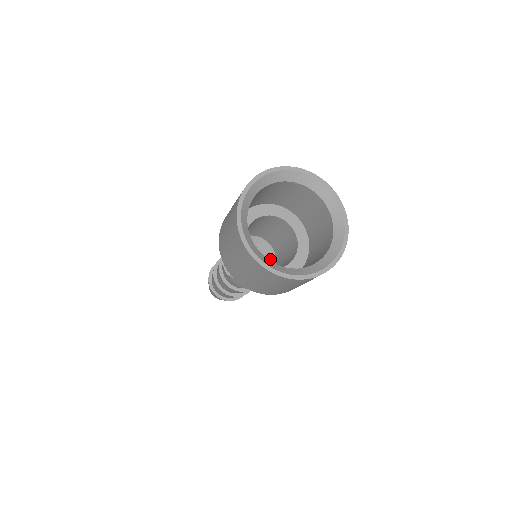
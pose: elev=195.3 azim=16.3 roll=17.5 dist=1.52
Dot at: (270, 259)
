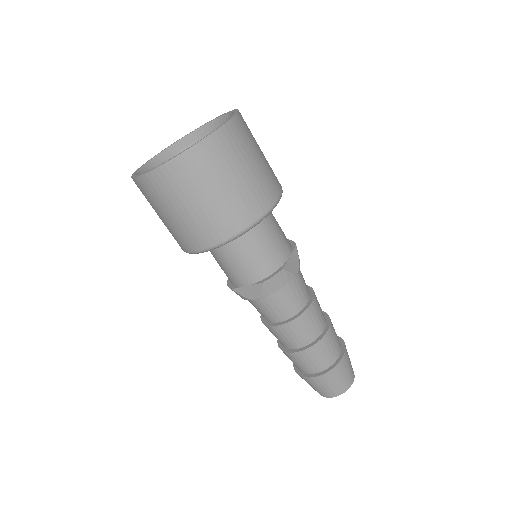
Dot at: occluded
